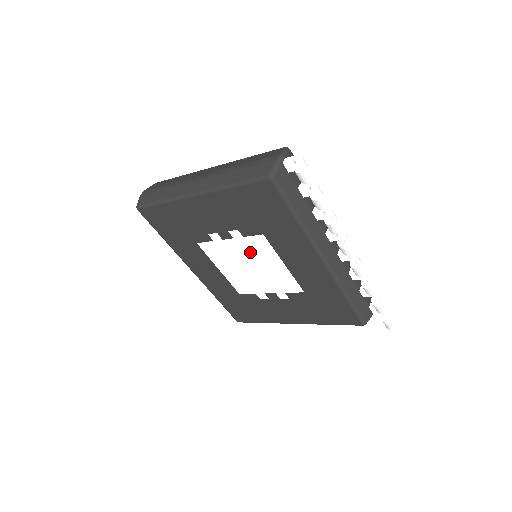
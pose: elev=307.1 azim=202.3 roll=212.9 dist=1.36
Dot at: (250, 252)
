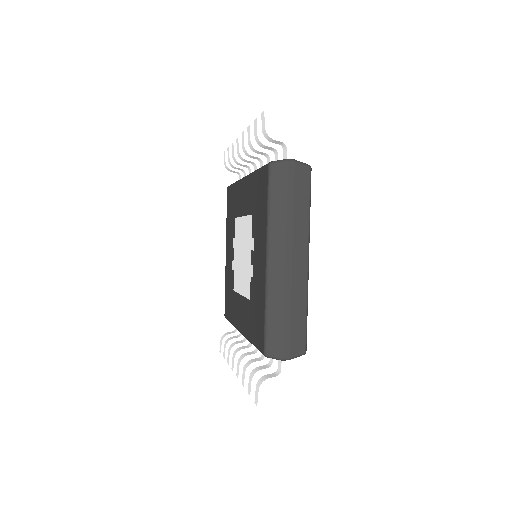
Dot at: (238, 243)
